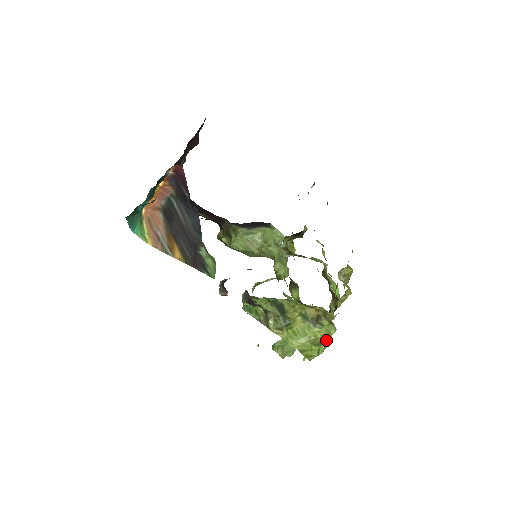
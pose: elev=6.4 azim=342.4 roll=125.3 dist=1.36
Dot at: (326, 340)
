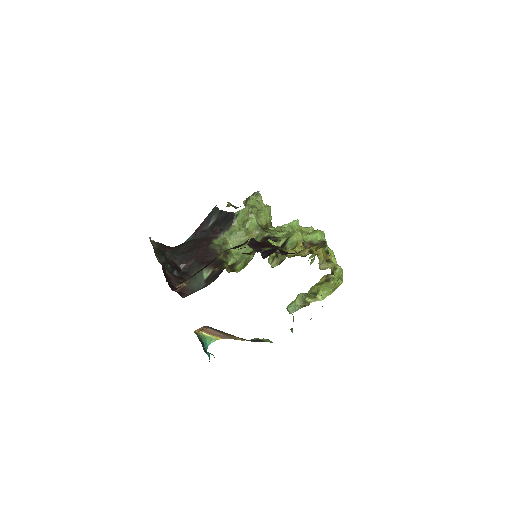
Dot at: (340, 276)
